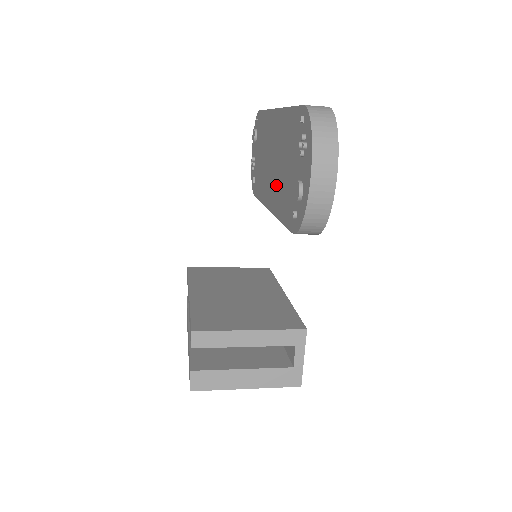
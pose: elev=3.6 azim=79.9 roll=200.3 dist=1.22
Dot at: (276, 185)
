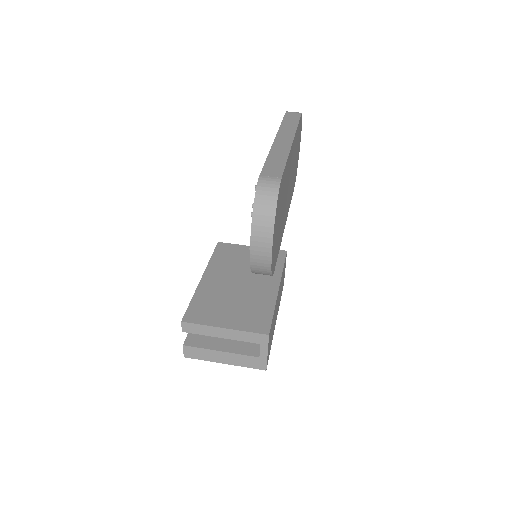
Dot at: occluded
